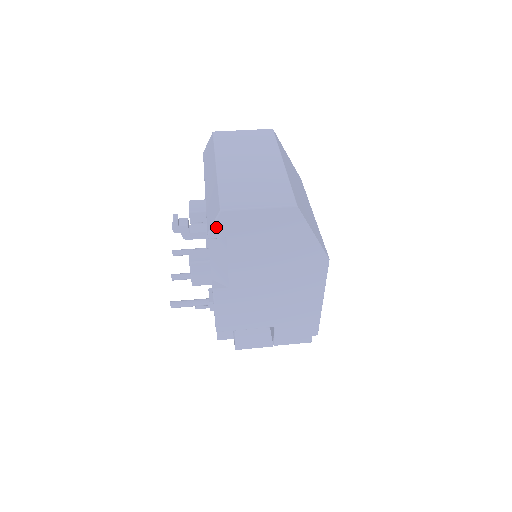
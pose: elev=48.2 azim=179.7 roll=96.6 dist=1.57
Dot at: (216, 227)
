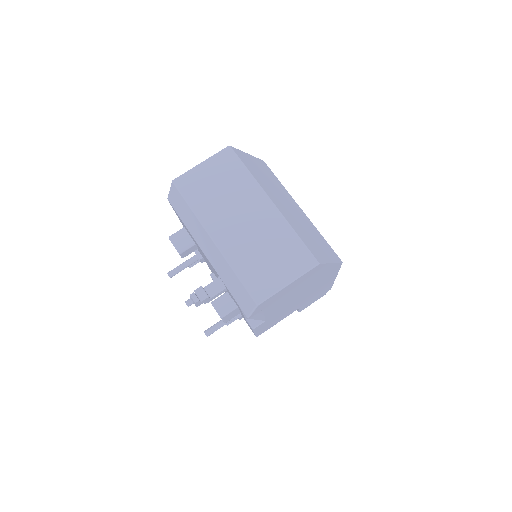
Dot at: (254, 312)
